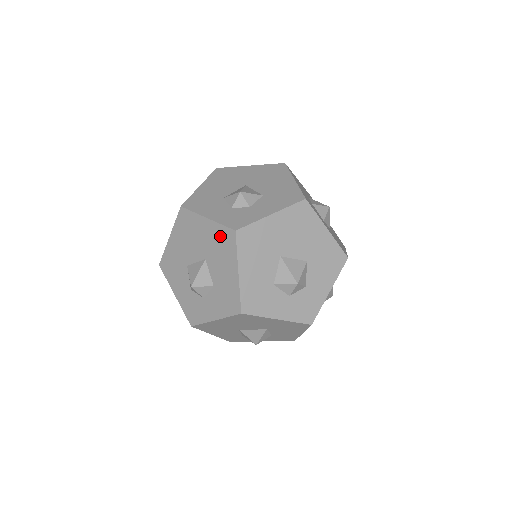
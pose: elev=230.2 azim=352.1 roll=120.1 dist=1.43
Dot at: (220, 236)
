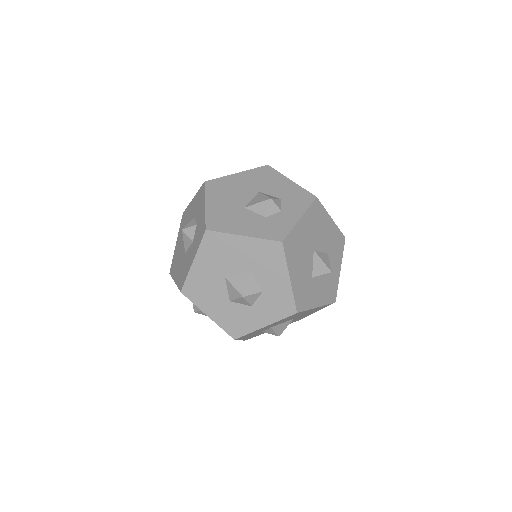
Dot at: occluded
